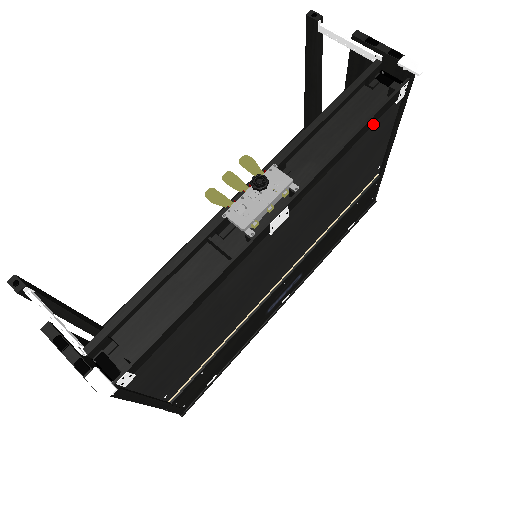
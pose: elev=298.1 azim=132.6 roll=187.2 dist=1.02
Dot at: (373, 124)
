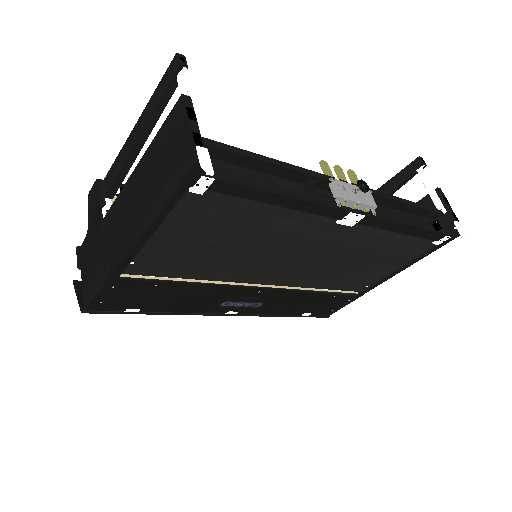
Dot at: (421, 237)
